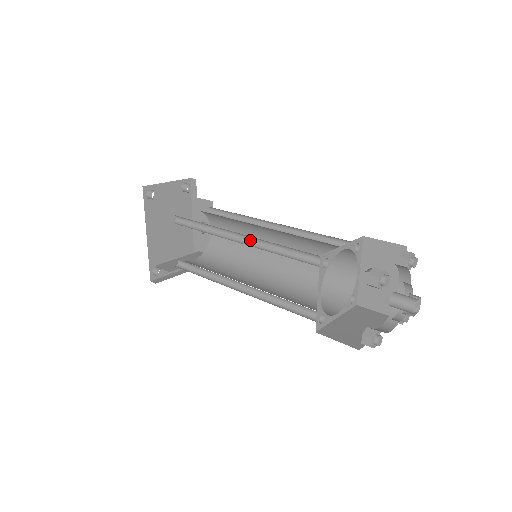
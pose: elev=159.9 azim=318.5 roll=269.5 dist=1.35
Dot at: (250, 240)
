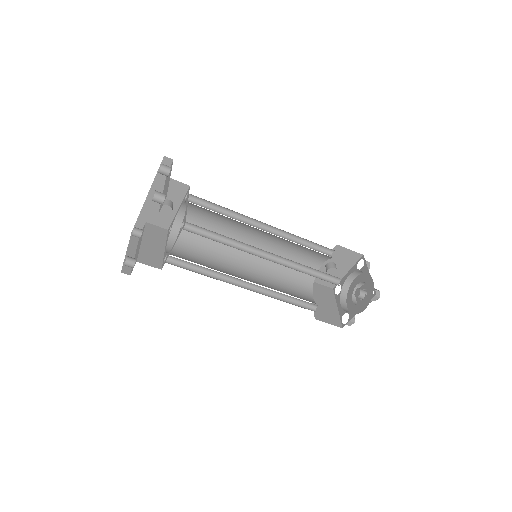
Dot at: (276, 257)
